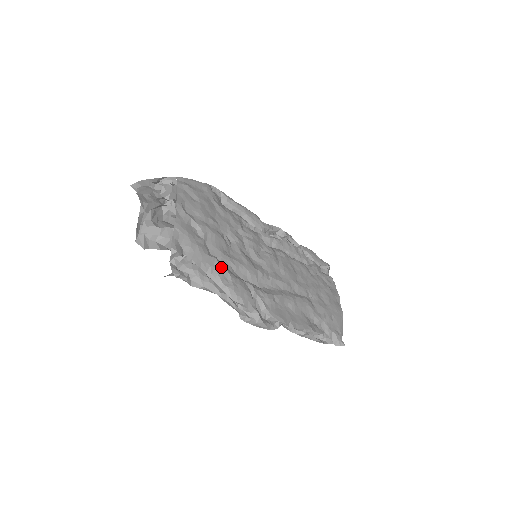
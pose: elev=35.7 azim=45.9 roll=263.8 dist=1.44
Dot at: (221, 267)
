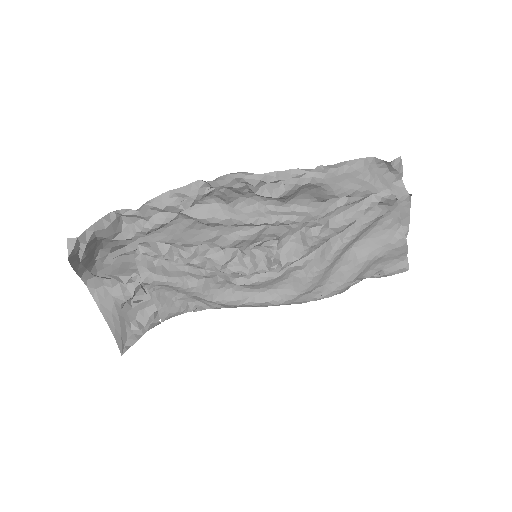
Dot at: (176, 218)
